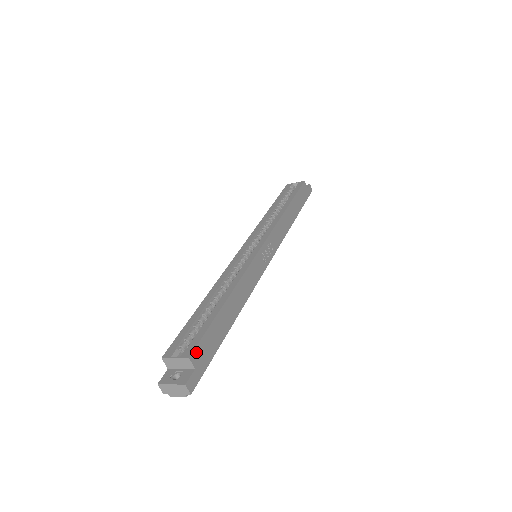
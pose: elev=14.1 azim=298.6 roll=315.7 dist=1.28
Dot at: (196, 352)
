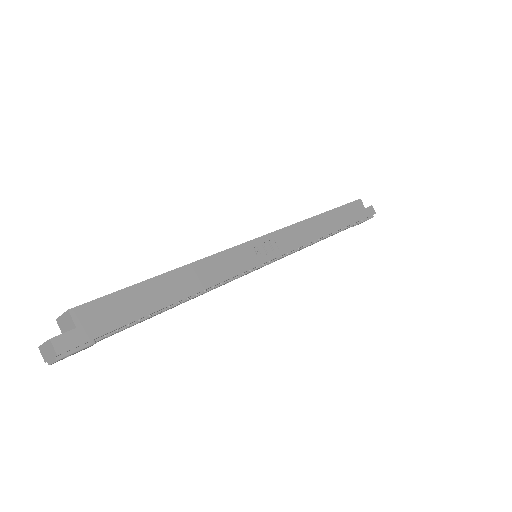
Dot at: (85, 309)
